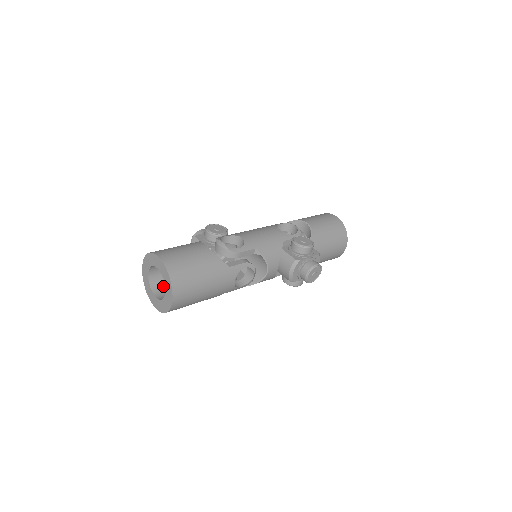
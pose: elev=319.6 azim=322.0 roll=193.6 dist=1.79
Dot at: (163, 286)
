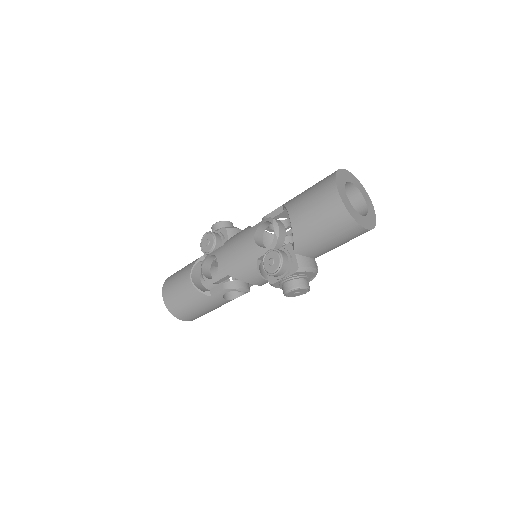
Dot at: occluded
